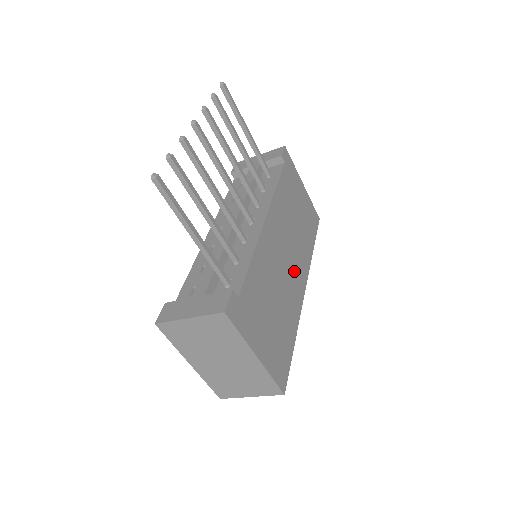
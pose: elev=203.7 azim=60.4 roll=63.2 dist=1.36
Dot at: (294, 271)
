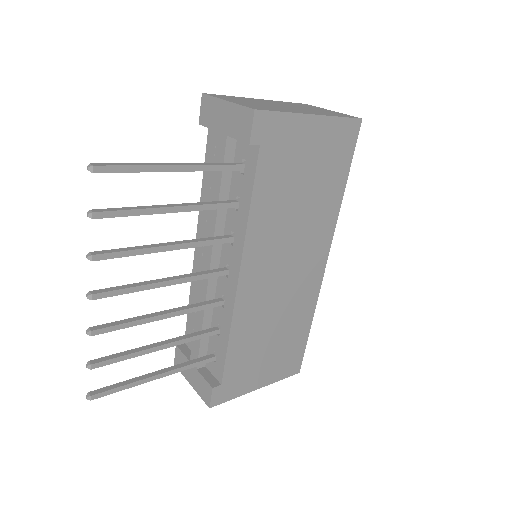
Dot at: (303, 268)
